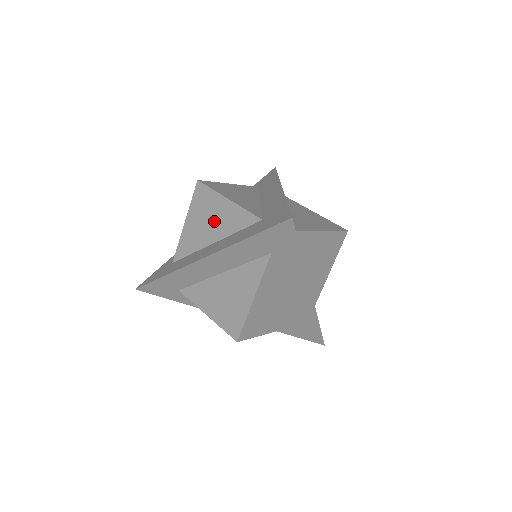
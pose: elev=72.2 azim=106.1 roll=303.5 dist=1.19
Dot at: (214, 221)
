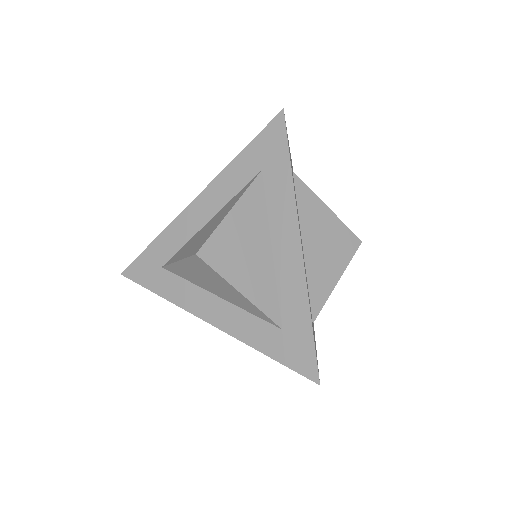
Dot at: (220, 289)
